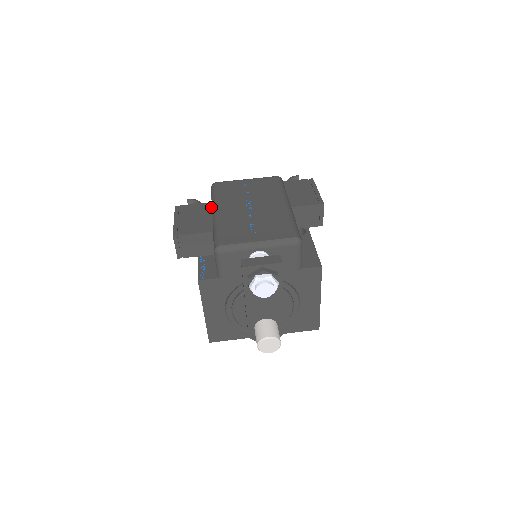
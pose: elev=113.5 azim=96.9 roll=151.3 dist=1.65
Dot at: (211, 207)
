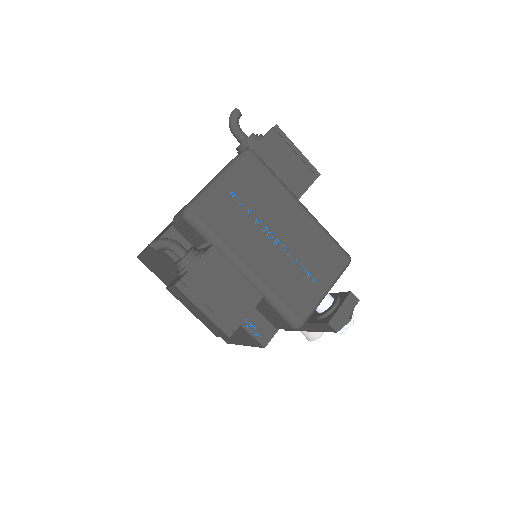
Dot at: (220, 258)
